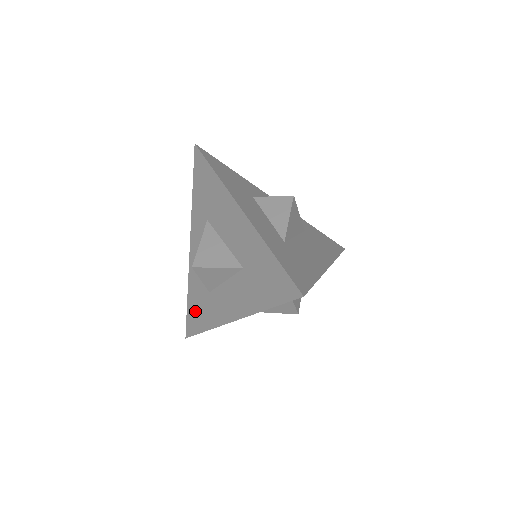
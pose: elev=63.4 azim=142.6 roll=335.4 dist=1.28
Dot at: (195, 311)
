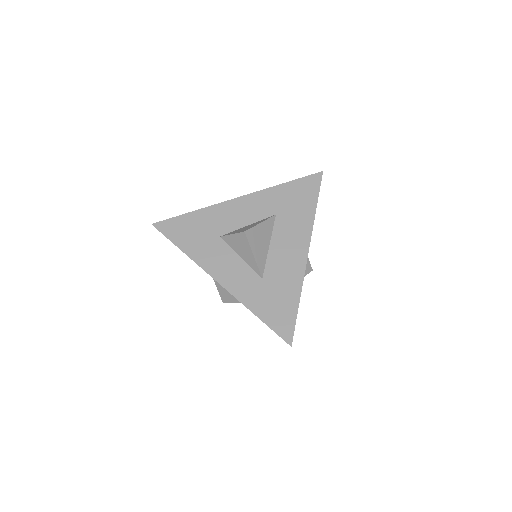
Dot at: occluded
